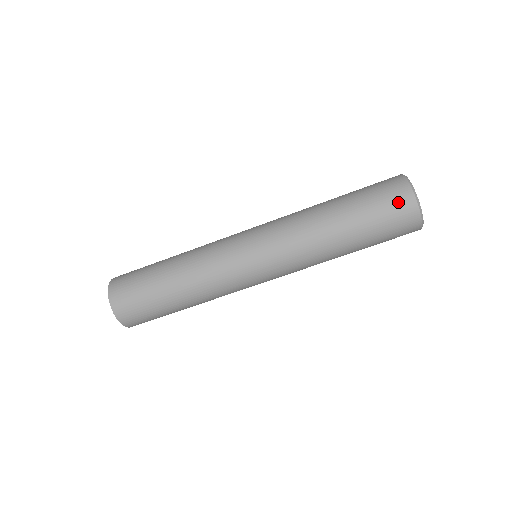
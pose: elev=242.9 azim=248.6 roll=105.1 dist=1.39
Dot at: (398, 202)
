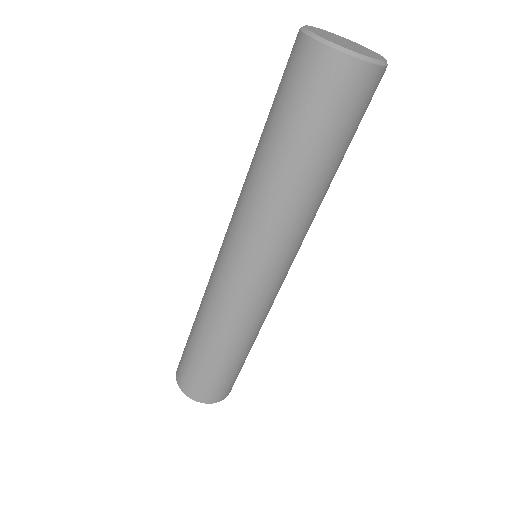
Dot at: (295, 63)
